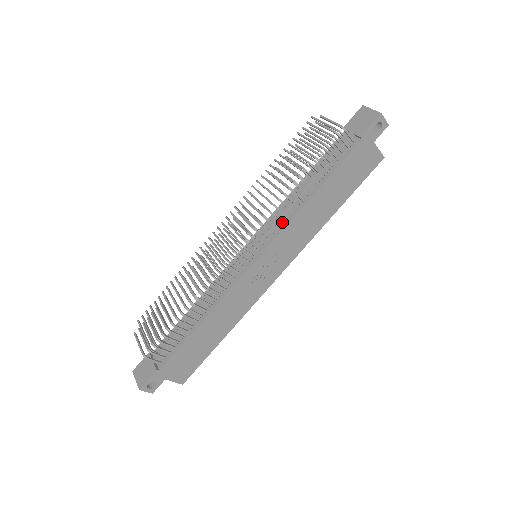
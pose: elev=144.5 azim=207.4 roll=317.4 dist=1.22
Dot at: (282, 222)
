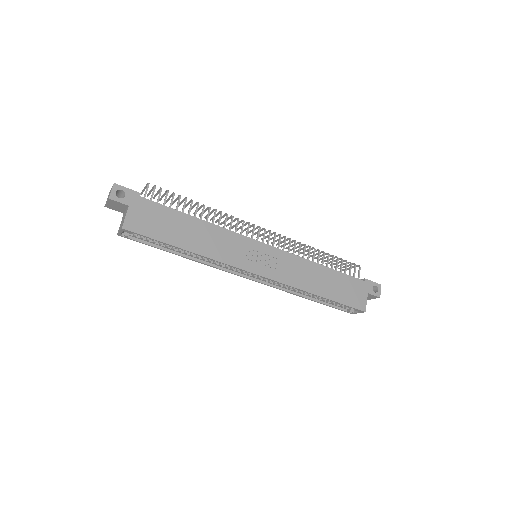
Dot at: (294, 254)
